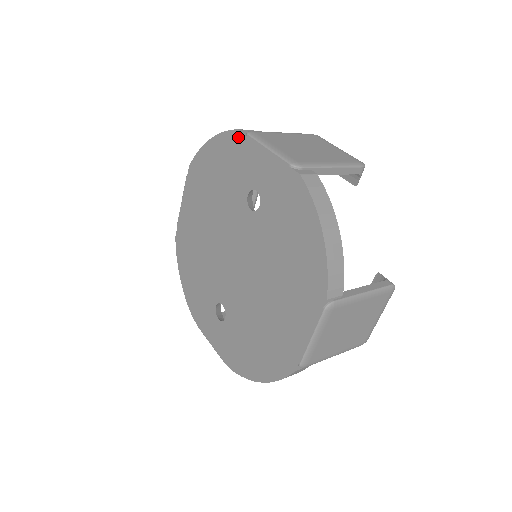
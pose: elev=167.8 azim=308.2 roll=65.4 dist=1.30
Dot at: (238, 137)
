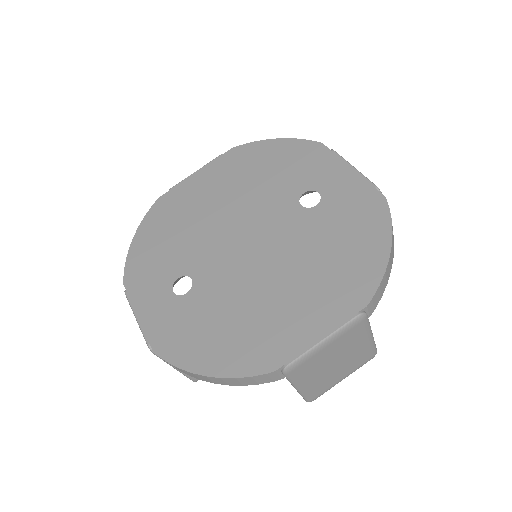
Dot at: (320, 148)
